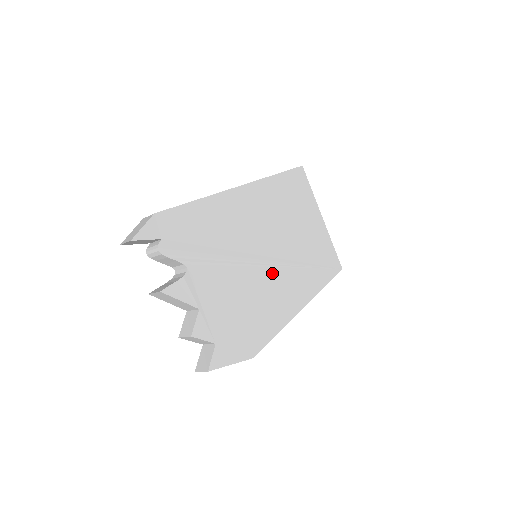
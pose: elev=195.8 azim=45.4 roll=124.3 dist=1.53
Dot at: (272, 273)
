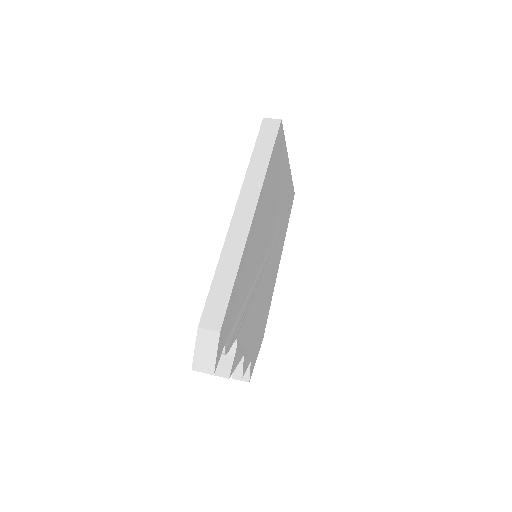
Dot at: (268, 263)
